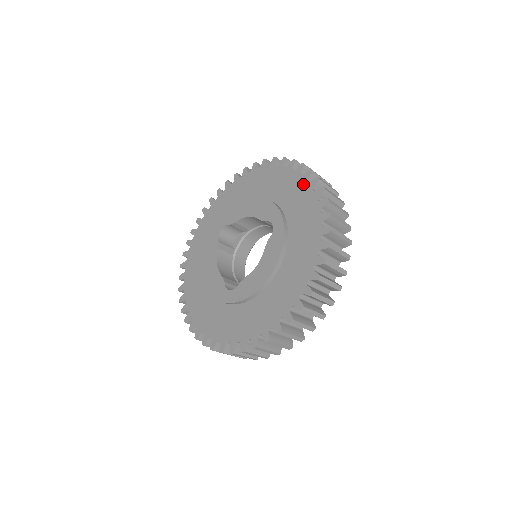
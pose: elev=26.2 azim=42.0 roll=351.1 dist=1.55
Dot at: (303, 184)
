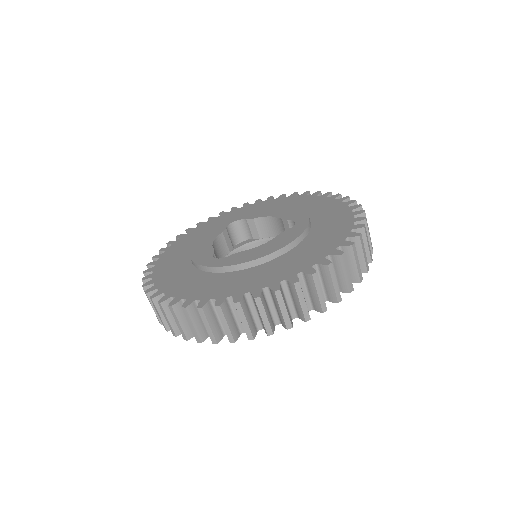
Dot at: (342, 207)
